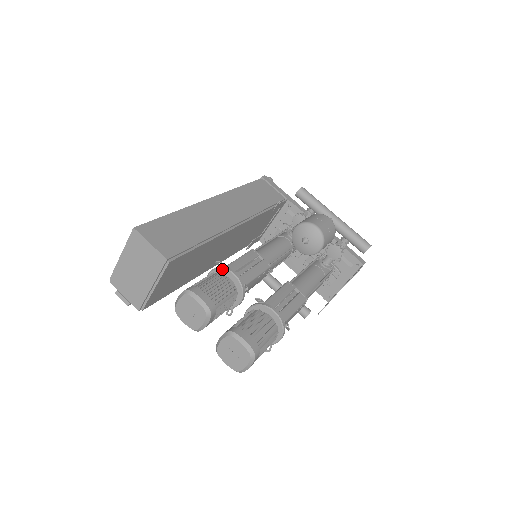
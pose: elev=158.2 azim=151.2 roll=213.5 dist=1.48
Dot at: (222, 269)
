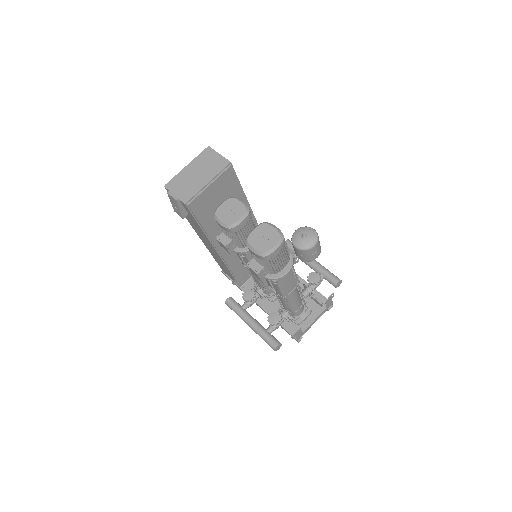
Dot at: occluded
